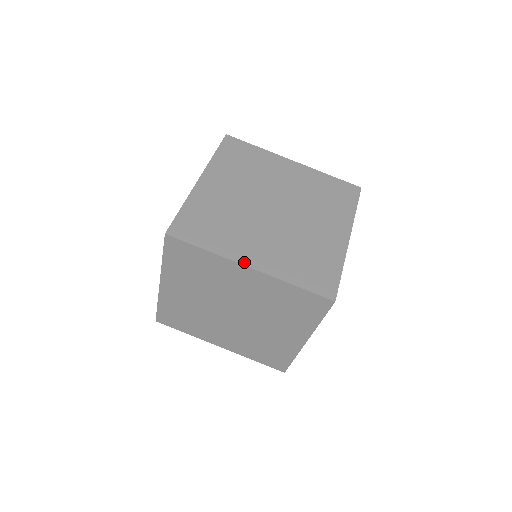
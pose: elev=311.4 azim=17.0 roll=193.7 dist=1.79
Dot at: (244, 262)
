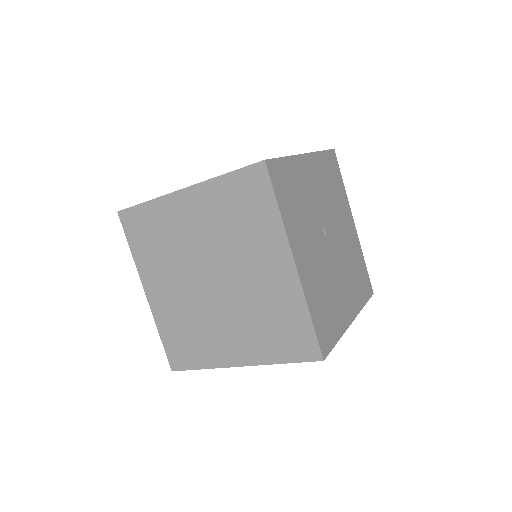
Dot at: (232, 364)
